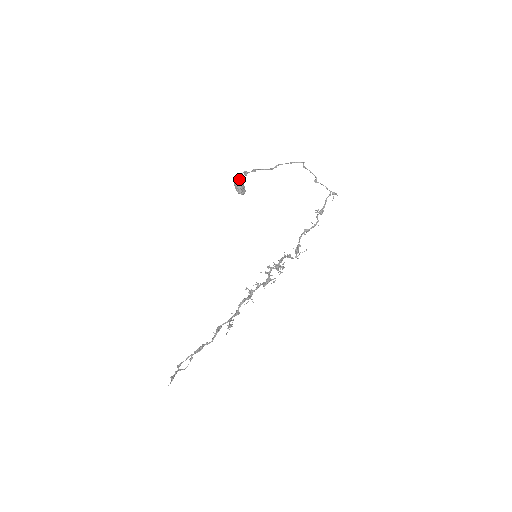
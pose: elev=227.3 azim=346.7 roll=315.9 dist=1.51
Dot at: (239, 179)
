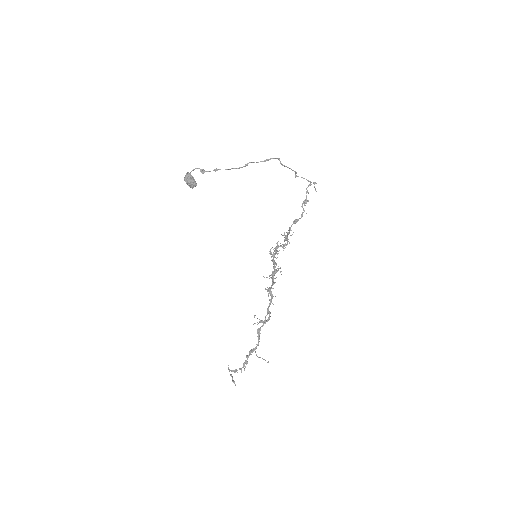
Dot at: (187, 173)
